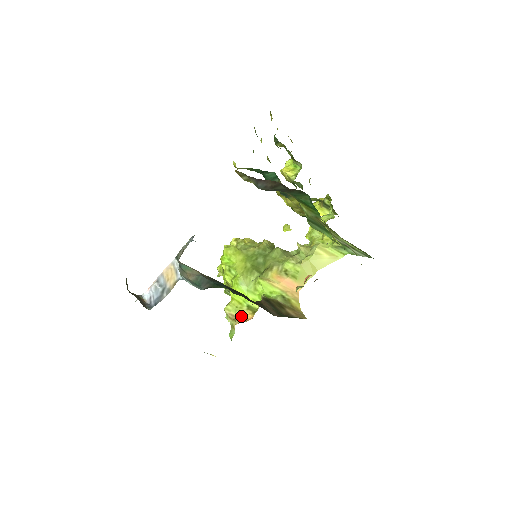
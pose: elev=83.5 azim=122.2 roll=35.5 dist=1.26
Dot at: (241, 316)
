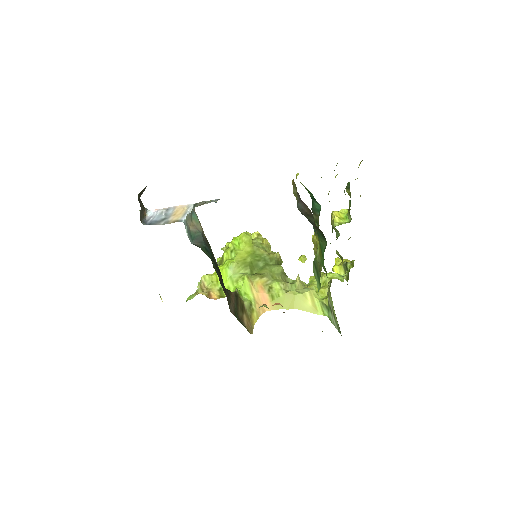
Dot at: (209, 291)
